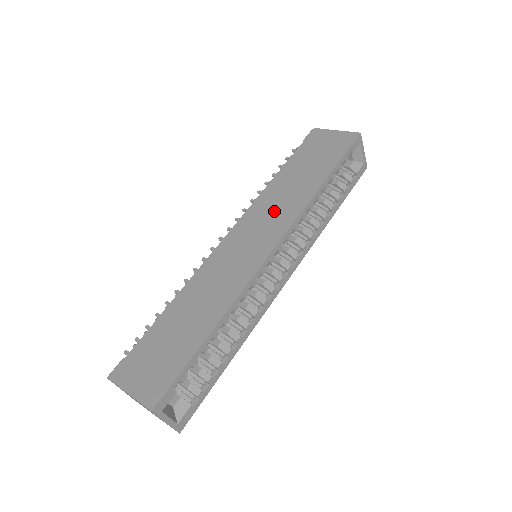
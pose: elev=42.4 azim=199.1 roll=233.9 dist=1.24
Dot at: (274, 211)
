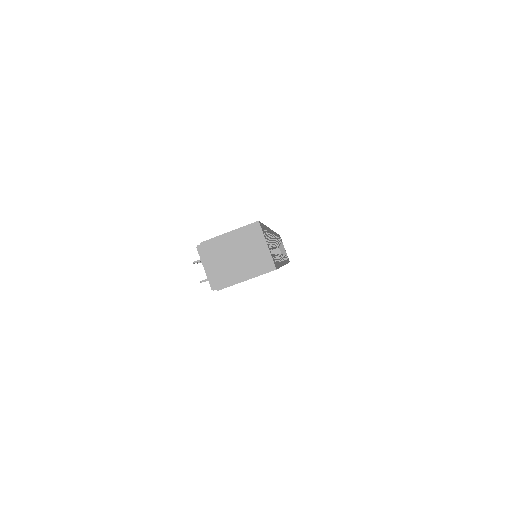
Dot at: occluded
